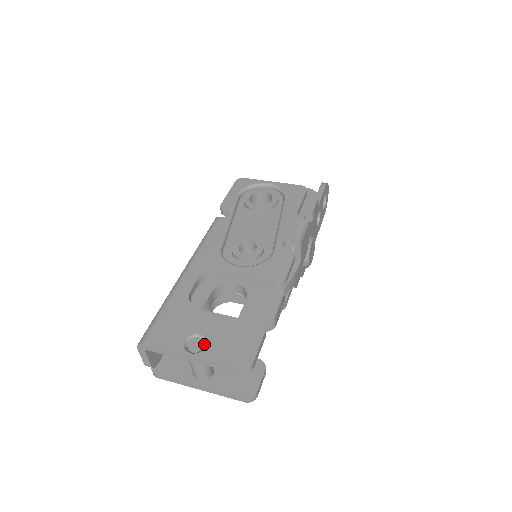
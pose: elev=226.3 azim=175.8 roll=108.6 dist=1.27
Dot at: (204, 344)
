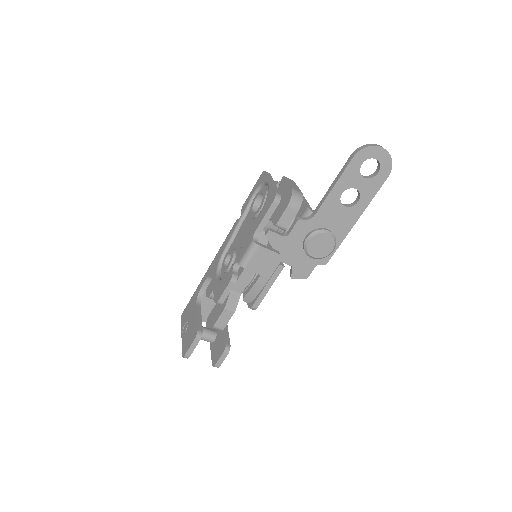
Dot at: occluded
